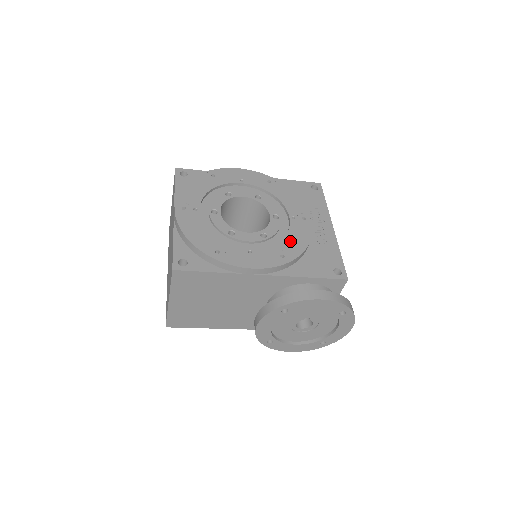
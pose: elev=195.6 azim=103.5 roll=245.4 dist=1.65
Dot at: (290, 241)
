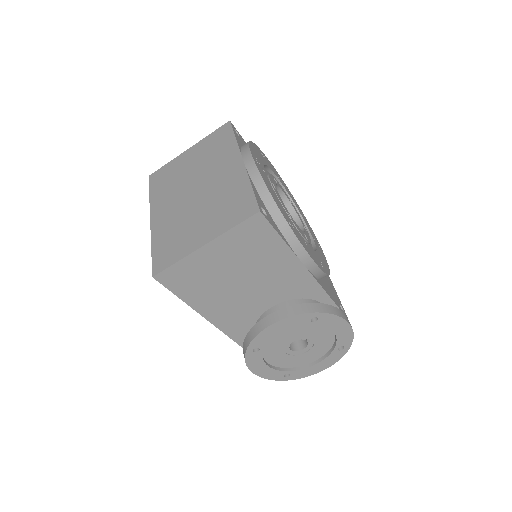
Dot at: (321, 257)
